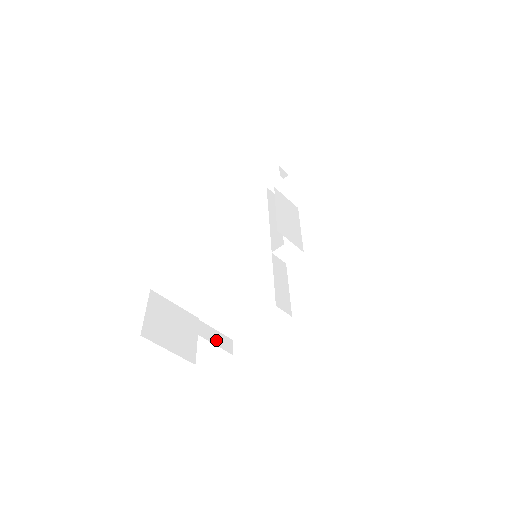
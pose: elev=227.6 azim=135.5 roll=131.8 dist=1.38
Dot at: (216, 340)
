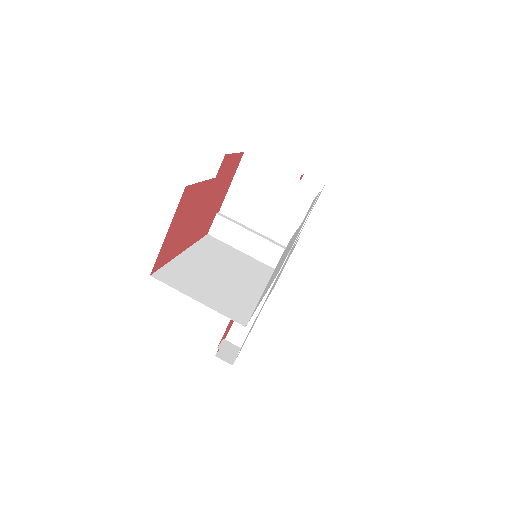
Dot at: occluded
